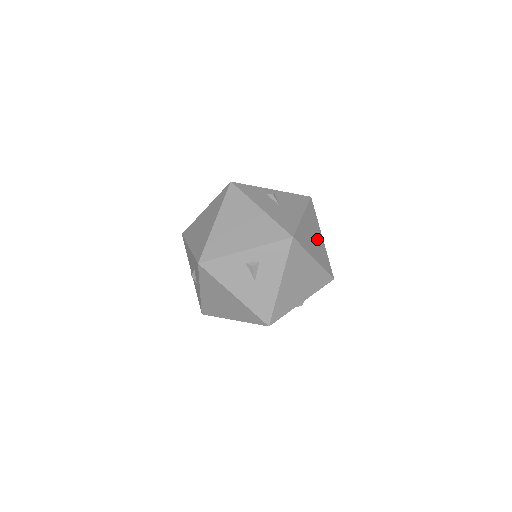
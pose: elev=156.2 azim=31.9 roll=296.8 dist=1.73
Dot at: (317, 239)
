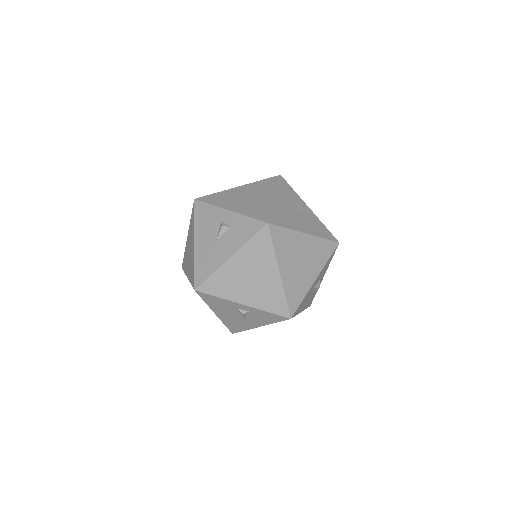
Dot at: (305, 269)
